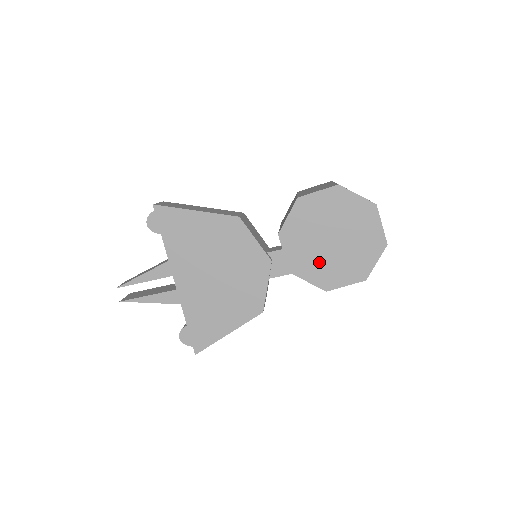
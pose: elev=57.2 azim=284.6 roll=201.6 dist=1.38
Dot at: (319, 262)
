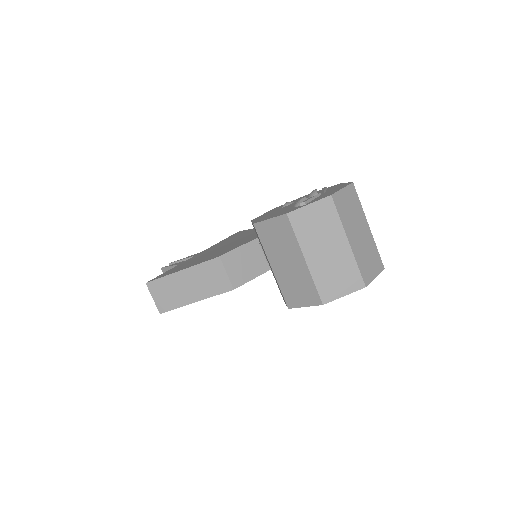
Dot at: occluded
